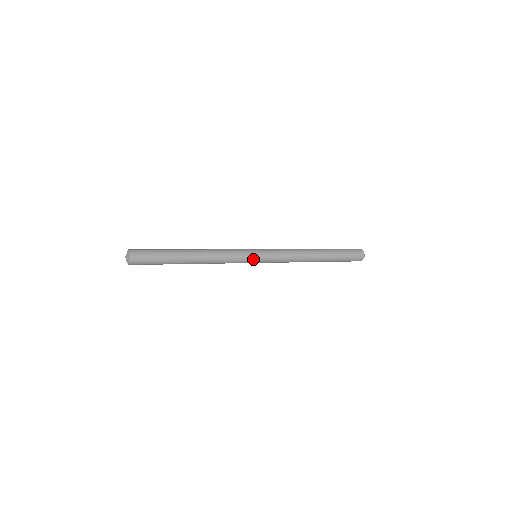
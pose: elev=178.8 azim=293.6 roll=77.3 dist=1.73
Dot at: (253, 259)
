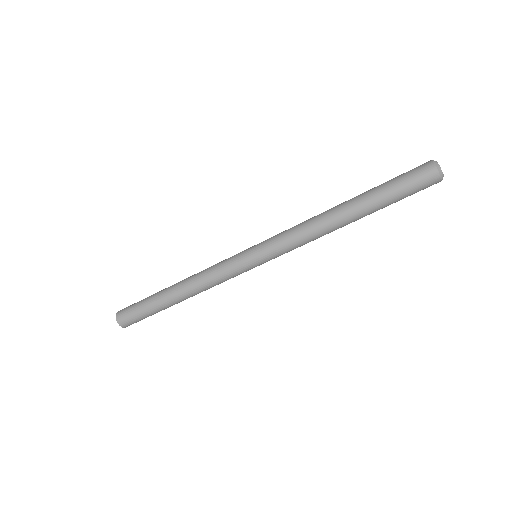
Dot at: (248, 265)
